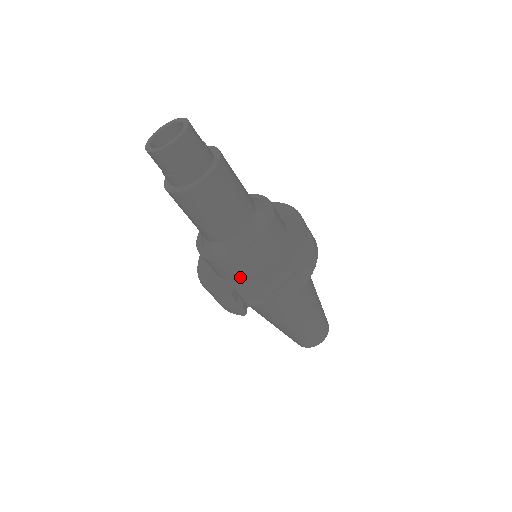
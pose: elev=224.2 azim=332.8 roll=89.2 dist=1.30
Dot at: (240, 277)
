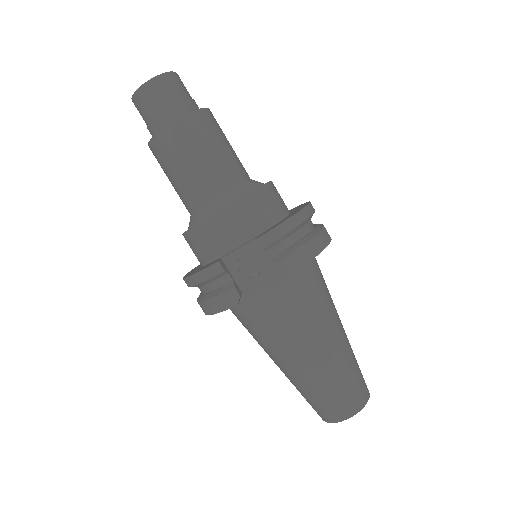
Dot at: (231, 247)
